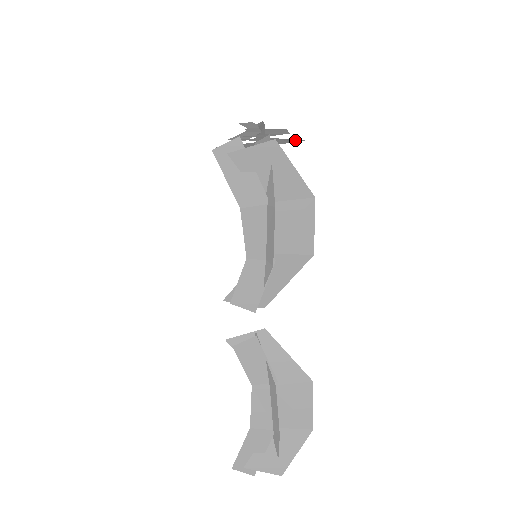
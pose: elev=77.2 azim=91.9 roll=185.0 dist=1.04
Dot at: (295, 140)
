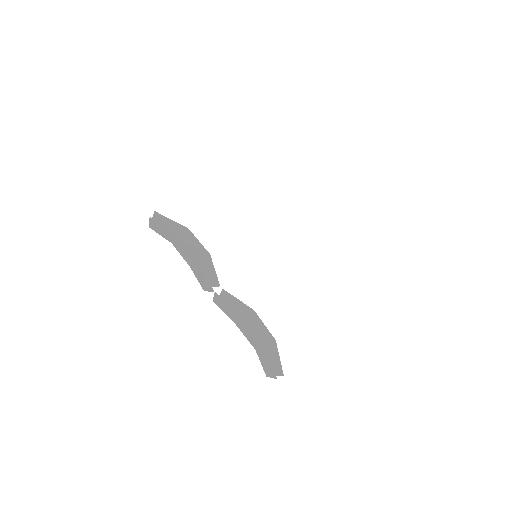
Dot at: (270, 339)
